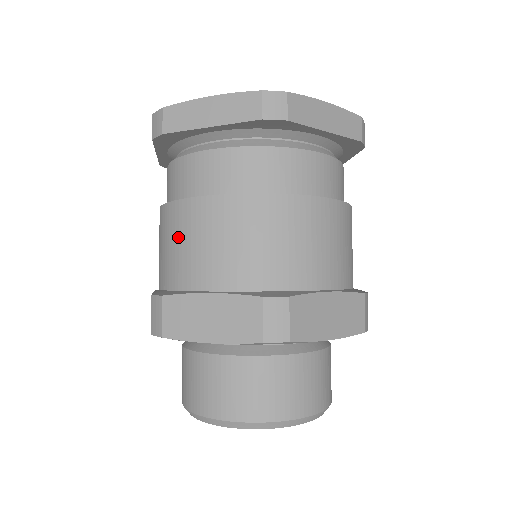
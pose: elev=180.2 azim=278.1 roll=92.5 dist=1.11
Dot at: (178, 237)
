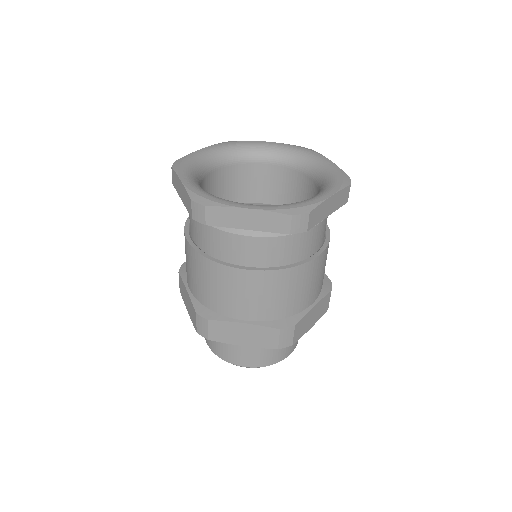
Dot at: occluded
